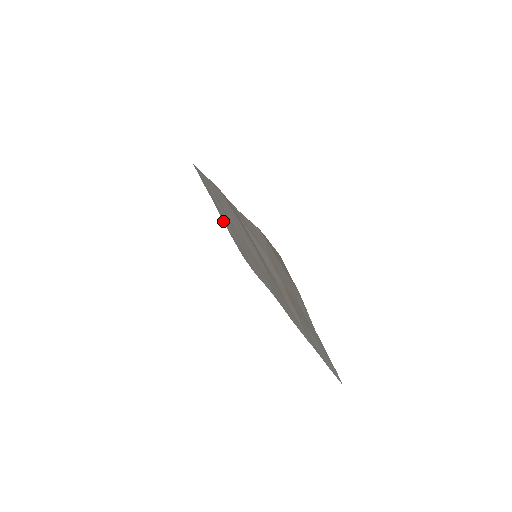
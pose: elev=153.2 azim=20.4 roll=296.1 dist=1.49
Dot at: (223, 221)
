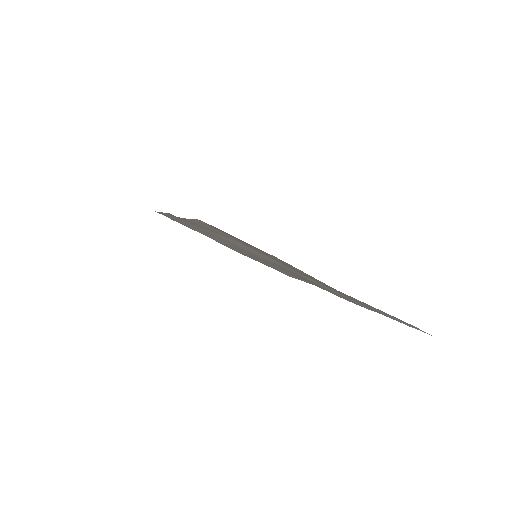
Dot at: occluded
